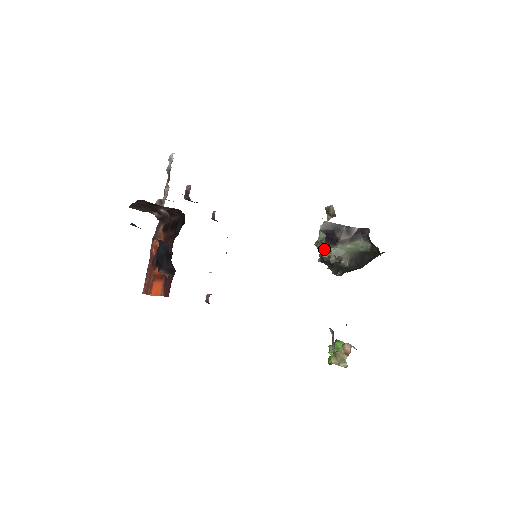
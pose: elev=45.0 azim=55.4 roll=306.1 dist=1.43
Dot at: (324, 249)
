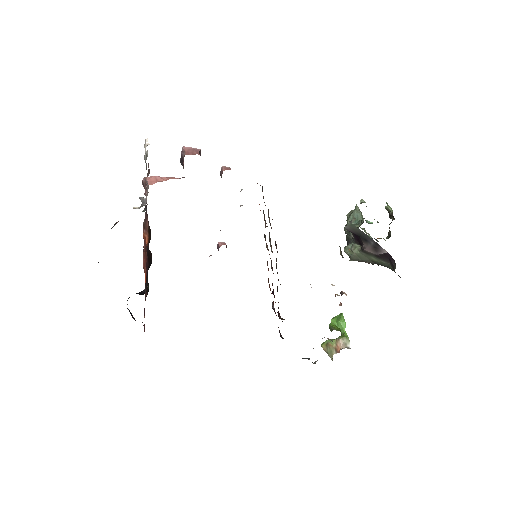
Dot at: occluded
